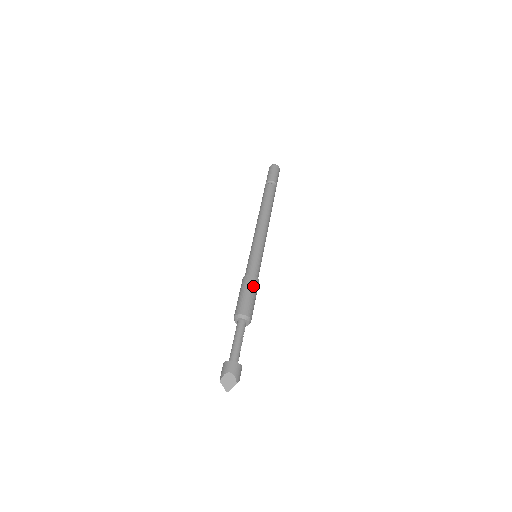
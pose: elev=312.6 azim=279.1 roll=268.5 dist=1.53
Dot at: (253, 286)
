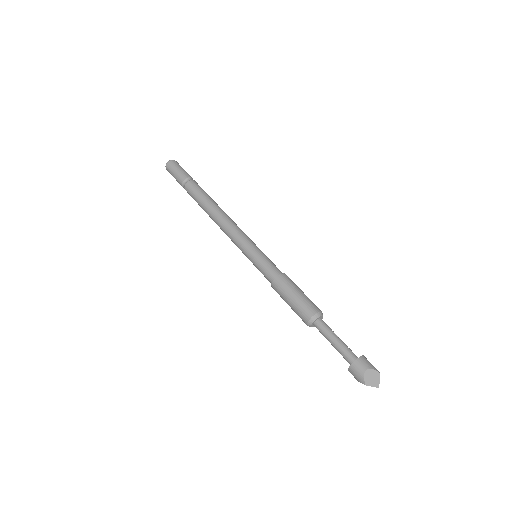
Dot at: (291, 283)
